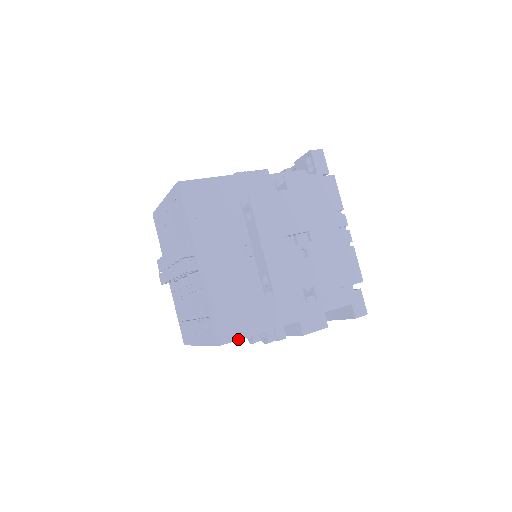
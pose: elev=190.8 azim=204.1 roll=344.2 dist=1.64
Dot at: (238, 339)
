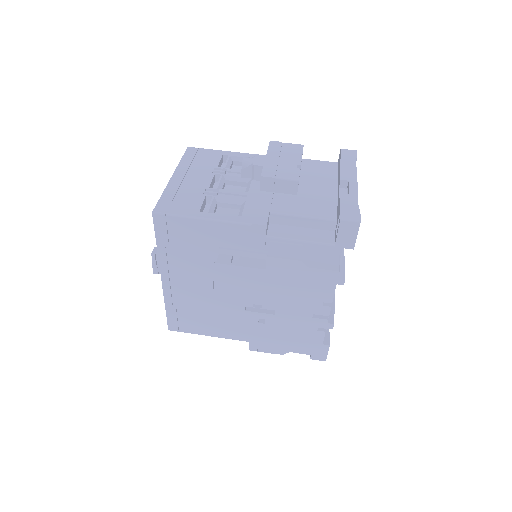
Dot at: occluded
